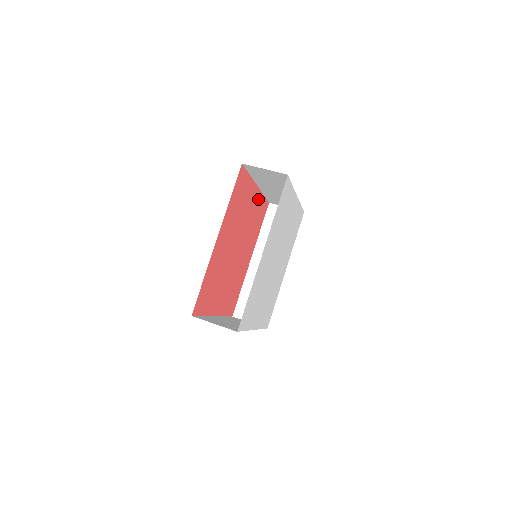
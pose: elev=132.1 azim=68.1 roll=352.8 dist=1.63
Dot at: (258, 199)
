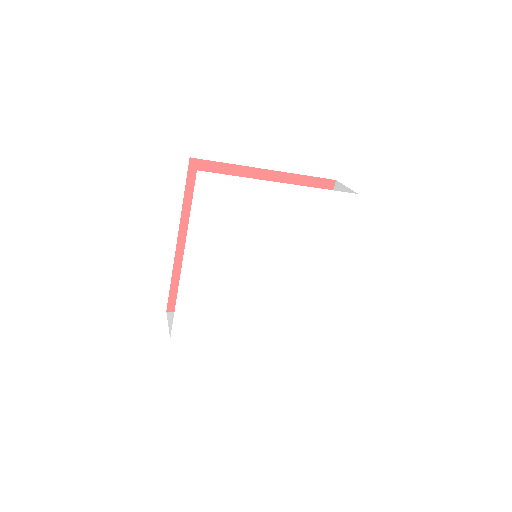
Dot at: occluded
